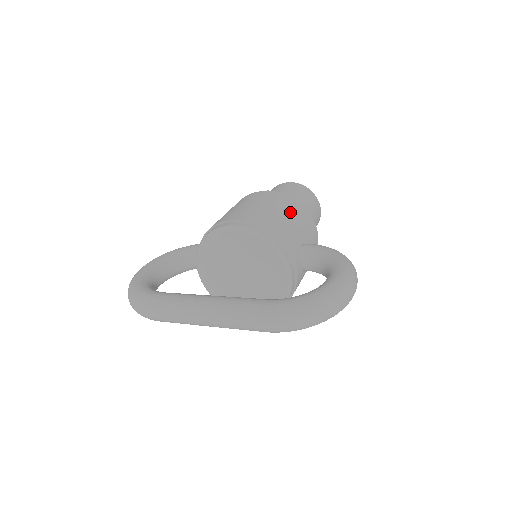
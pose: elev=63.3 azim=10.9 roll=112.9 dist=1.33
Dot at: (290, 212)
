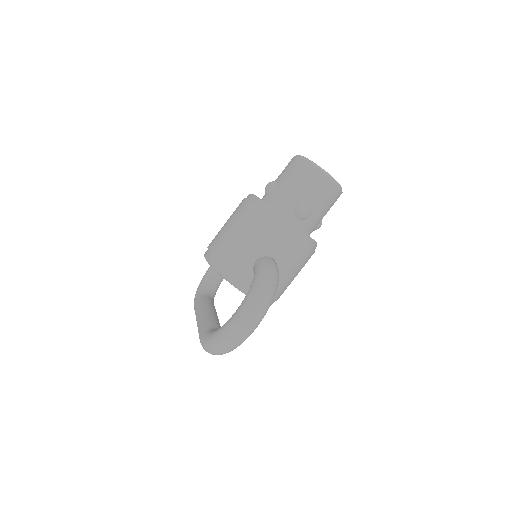
Dot at: (248, 228)
